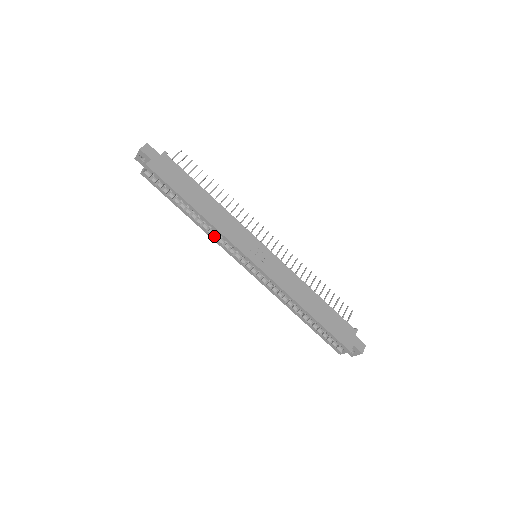
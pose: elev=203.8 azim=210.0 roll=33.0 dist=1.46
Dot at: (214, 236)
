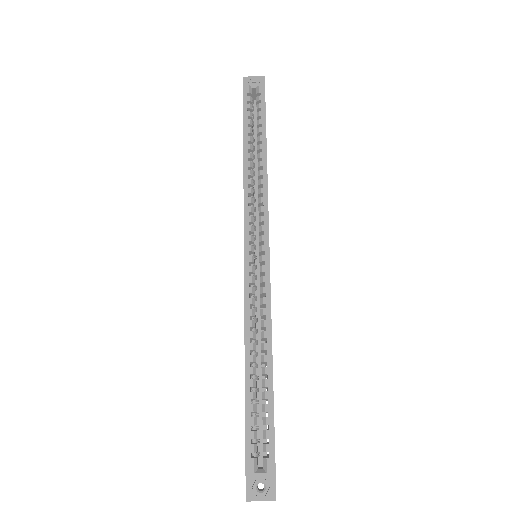
Dot at: (251, 188)
